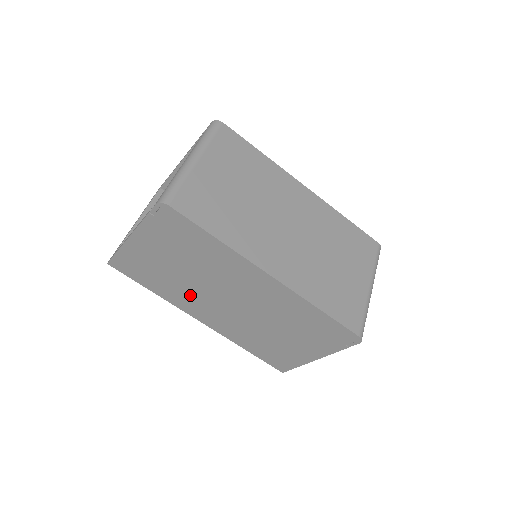
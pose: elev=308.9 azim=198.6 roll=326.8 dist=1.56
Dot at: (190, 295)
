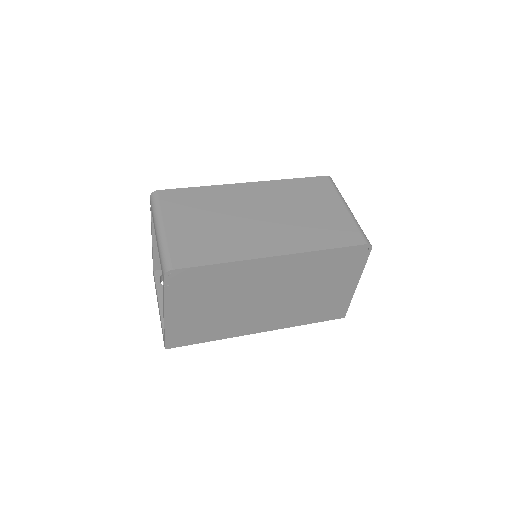
Dot at: (237, 320)
